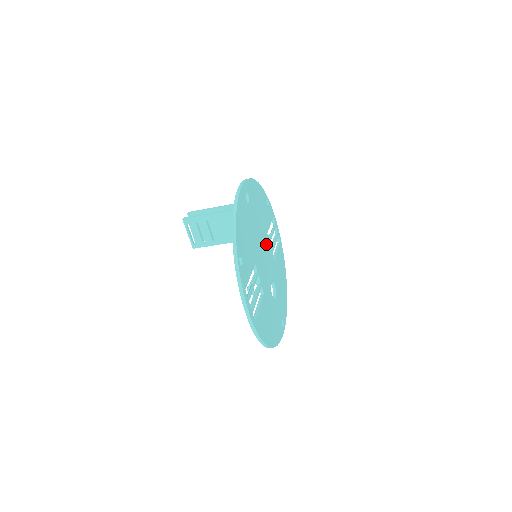
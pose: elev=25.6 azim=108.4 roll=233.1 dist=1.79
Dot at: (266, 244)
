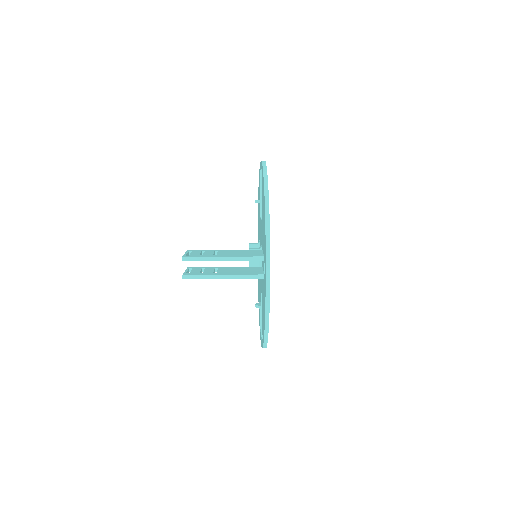
Dot at: occluded
